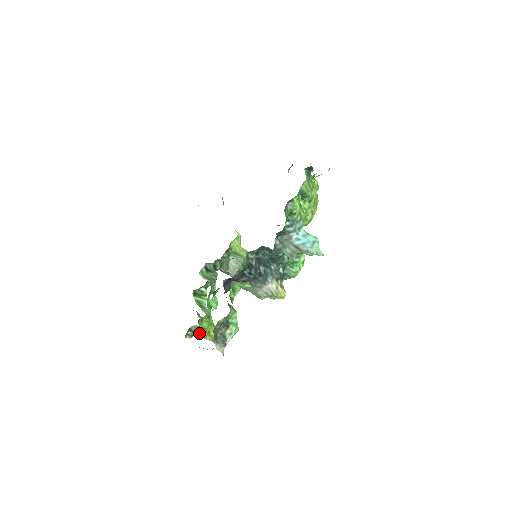
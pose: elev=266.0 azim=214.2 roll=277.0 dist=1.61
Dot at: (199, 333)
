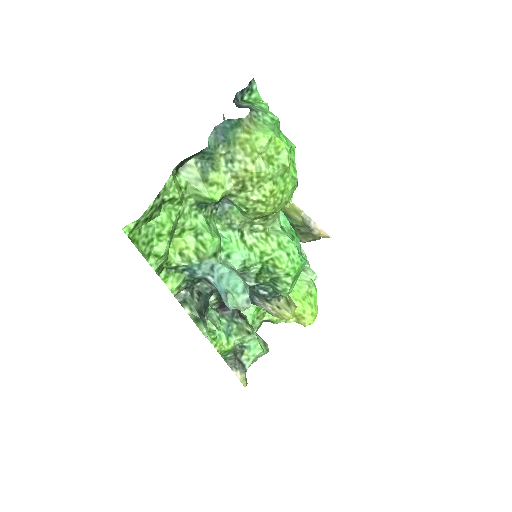
Dot at: (271, 322)
